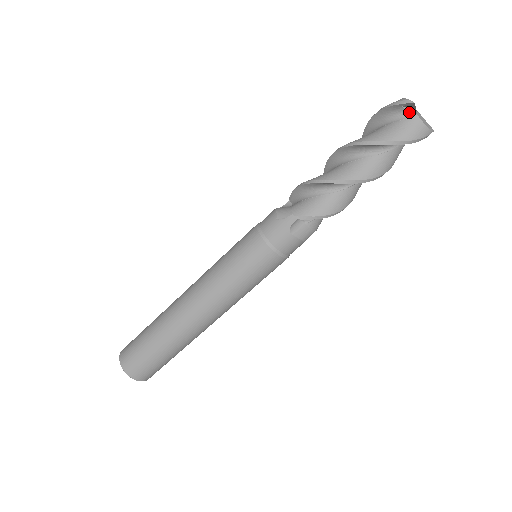
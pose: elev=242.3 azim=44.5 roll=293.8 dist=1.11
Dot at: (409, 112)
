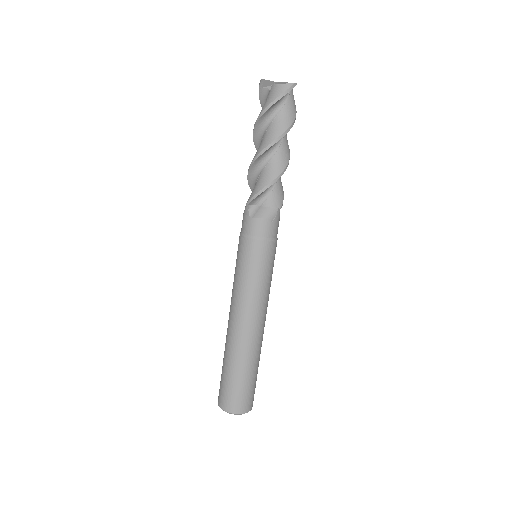
Dot at: occluded
